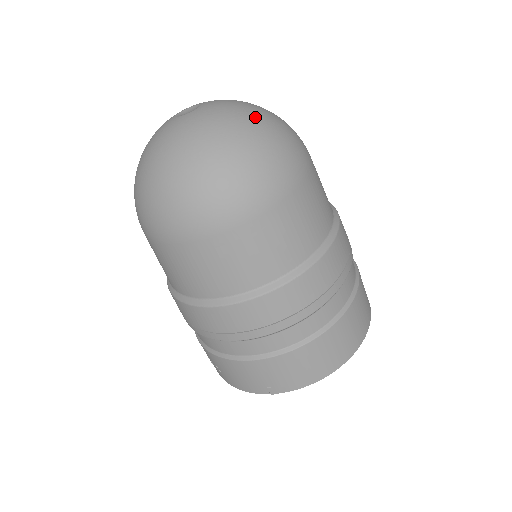
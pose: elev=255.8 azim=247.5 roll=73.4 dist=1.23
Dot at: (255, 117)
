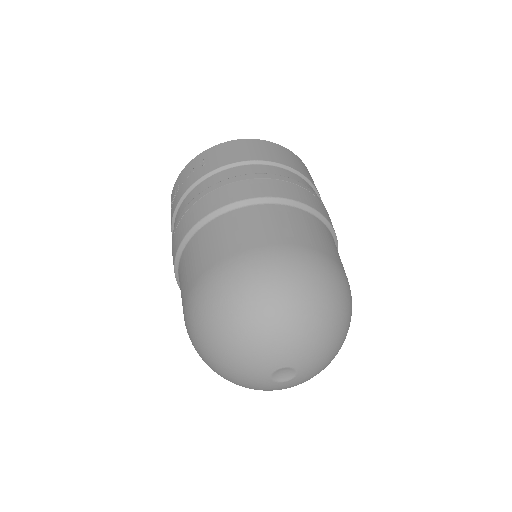
Dot at: occluded
